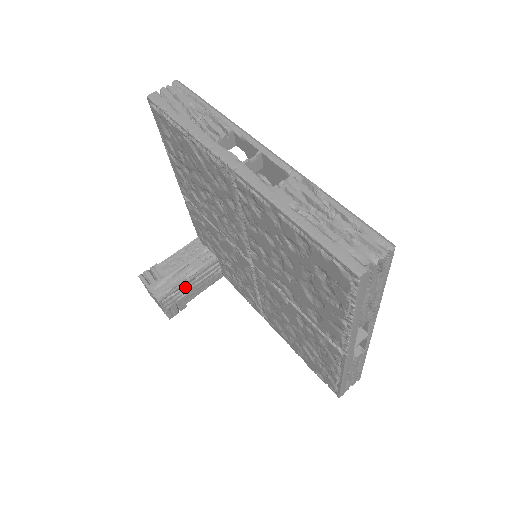
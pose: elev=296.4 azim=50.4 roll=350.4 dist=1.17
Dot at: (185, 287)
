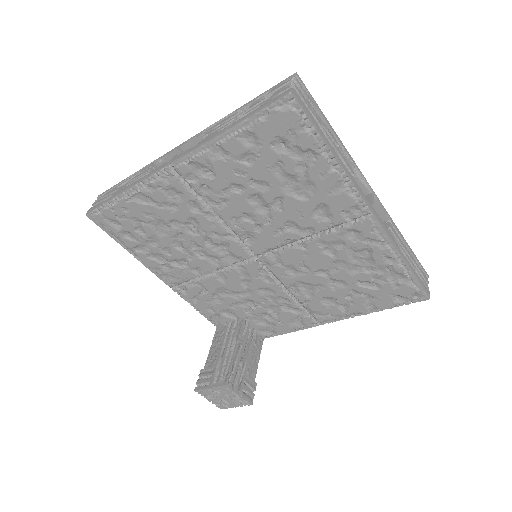
Dot at: (238, 360)
